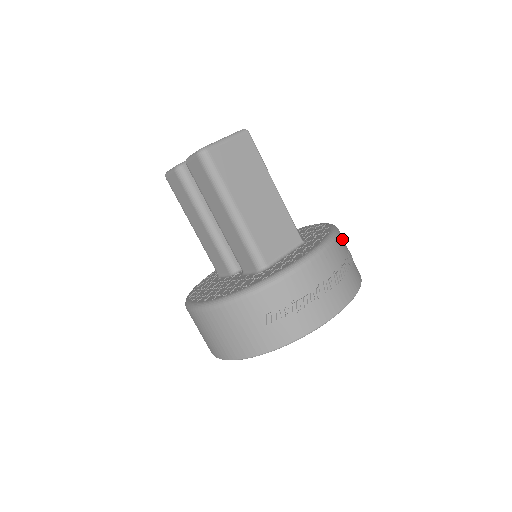
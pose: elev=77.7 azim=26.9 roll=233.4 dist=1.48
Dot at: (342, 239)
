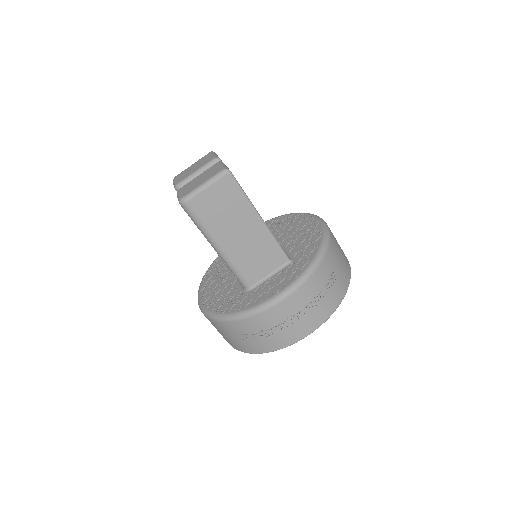
Dot at: (326, 264)
